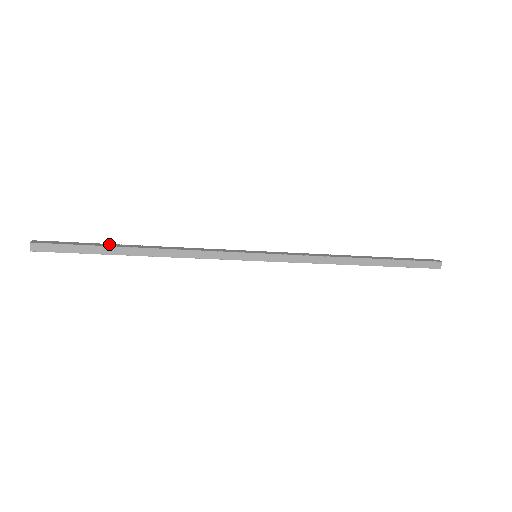
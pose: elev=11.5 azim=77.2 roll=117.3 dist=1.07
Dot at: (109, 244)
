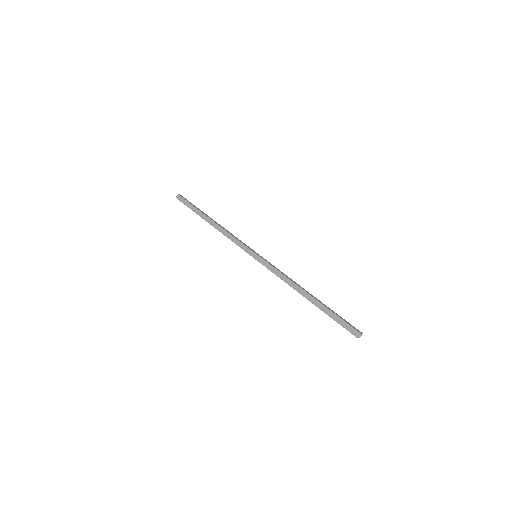
Dot at: (200, 212)
